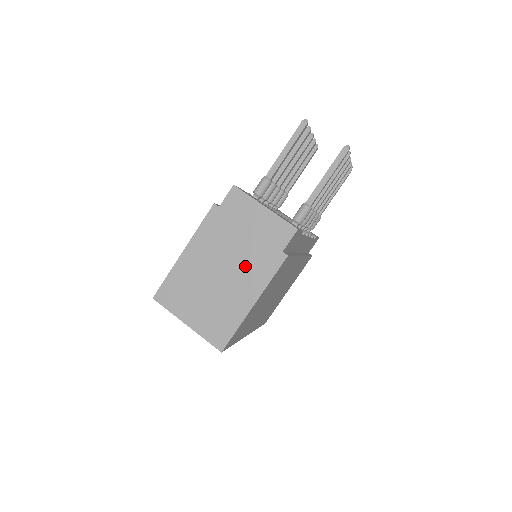
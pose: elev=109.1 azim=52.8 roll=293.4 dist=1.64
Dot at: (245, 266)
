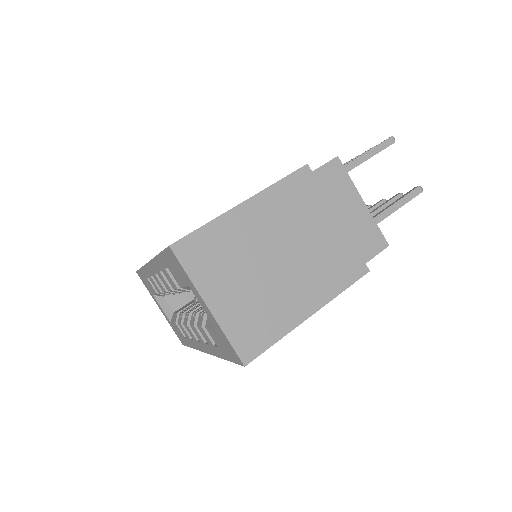
Dot at: (318, 260)
